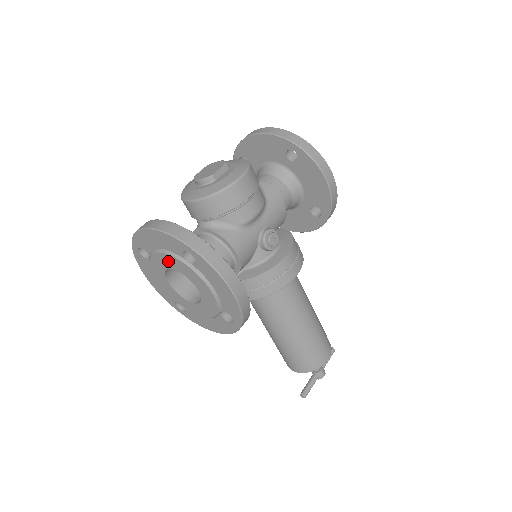
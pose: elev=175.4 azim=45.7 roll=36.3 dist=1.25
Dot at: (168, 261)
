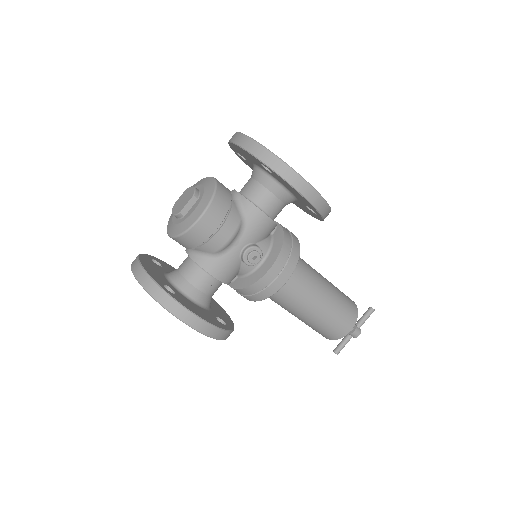
Dot at: occluded
